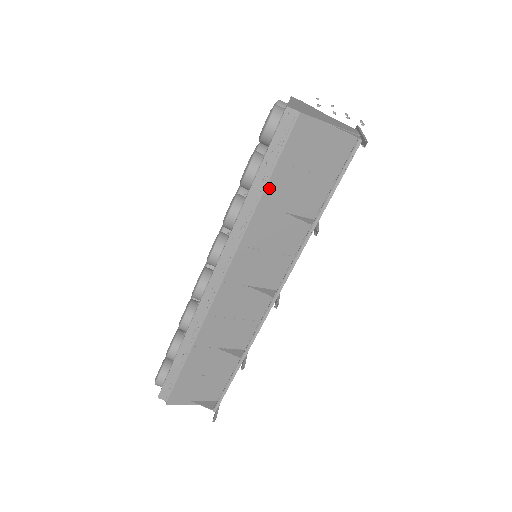
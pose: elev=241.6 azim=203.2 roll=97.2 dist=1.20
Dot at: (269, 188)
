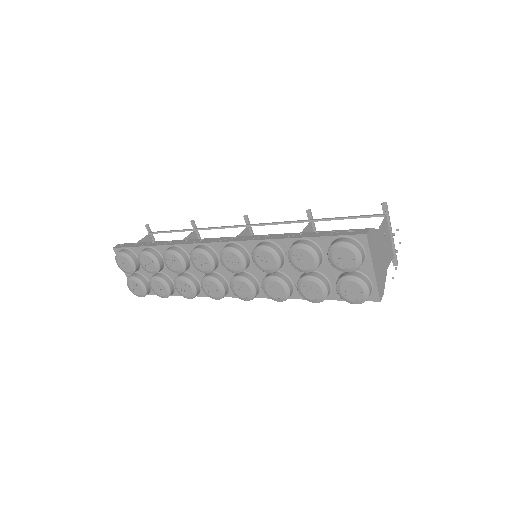
Dot at: occluded
